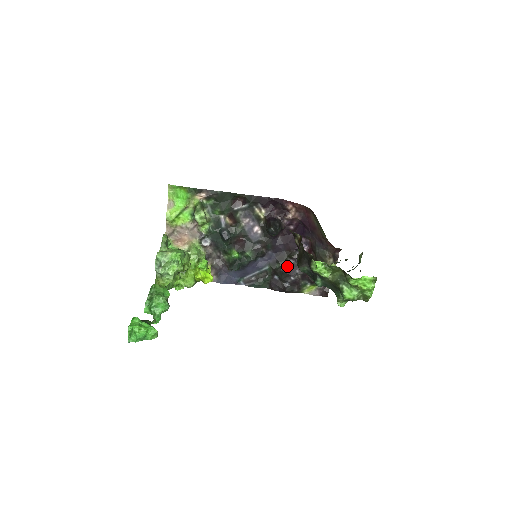
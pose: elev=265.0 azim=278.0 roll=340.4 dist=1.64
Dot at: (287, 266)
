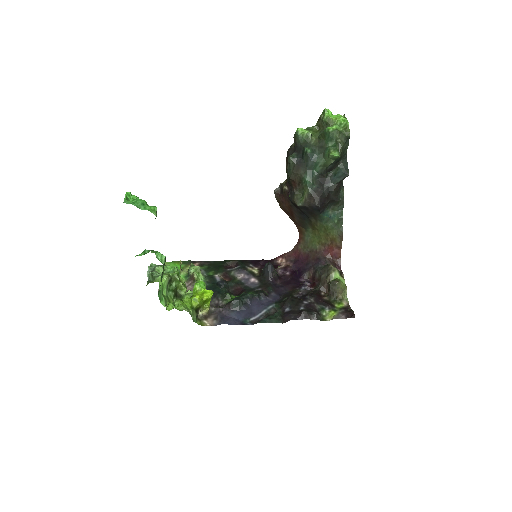
Dot at: (295, 297)
